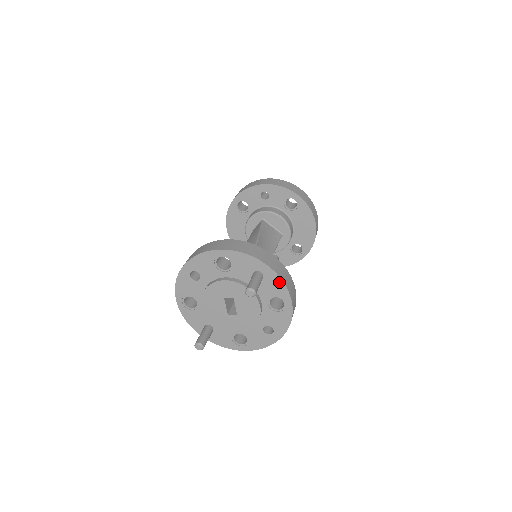
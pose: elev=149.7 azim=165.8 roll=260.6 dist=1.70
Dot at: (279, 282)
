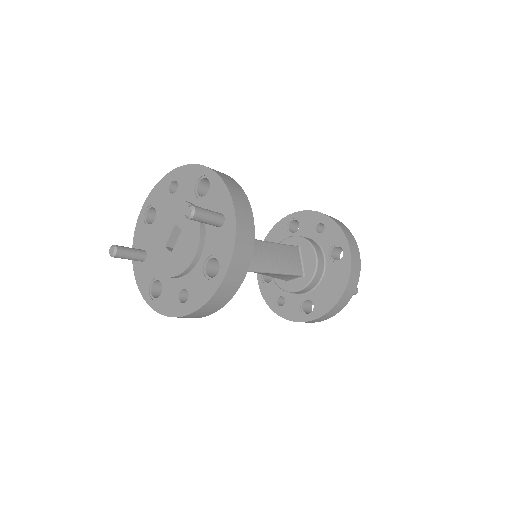
Dot at: (231, 241)
